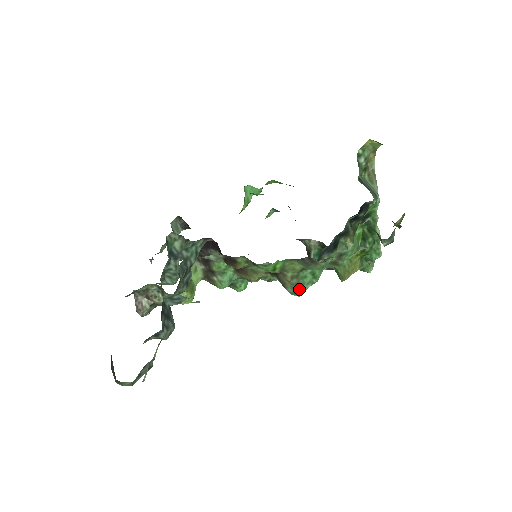
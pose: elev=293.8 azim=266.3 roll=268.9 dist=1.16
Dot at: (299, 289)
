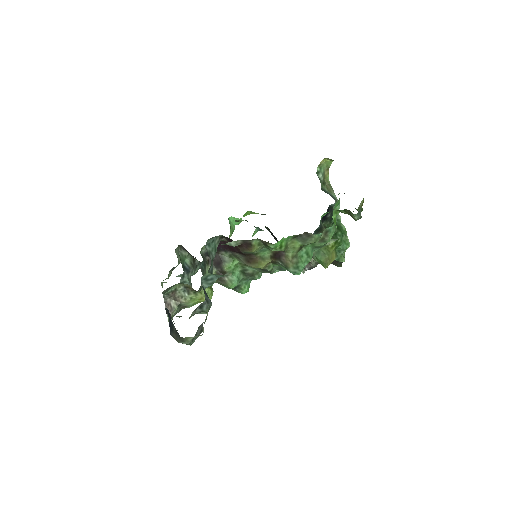
Dot at: (299, 267)
